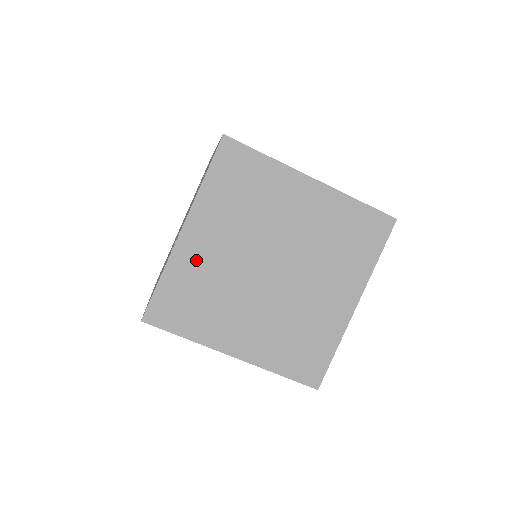
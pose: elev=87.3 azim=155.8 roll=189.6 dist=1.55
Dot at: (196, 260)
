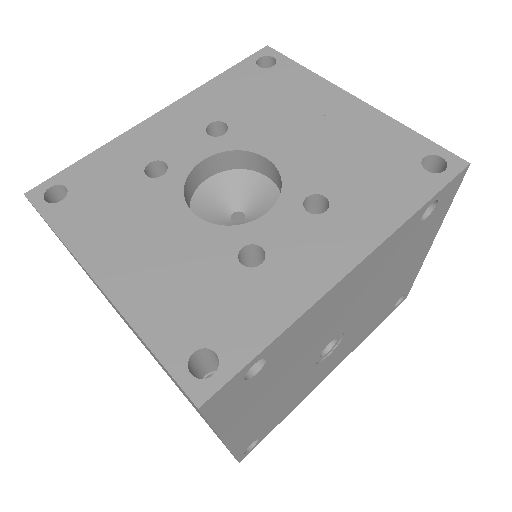
Dot at: occluded
